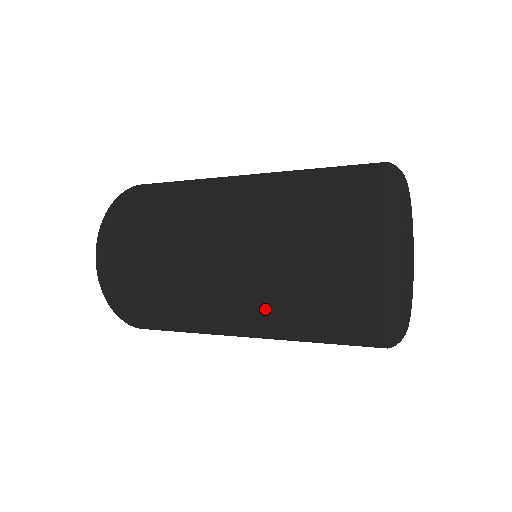
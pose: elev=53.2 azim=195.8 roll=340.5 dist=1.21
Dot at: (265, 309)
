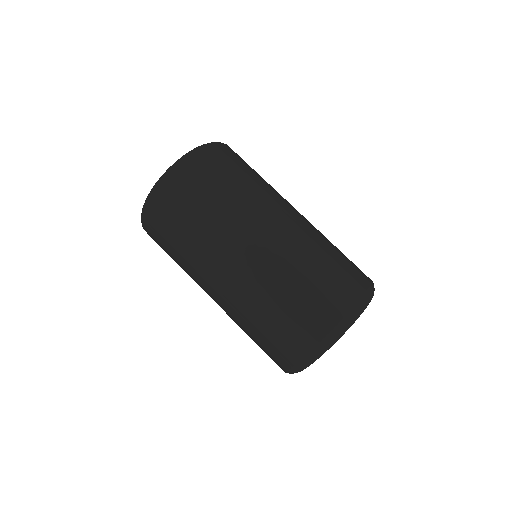
Dot at: (260, 288)
